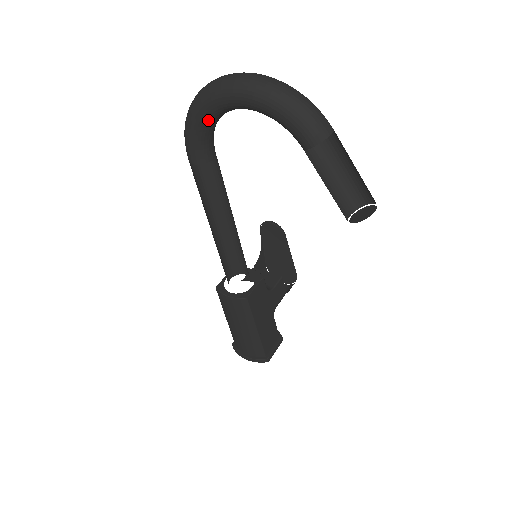
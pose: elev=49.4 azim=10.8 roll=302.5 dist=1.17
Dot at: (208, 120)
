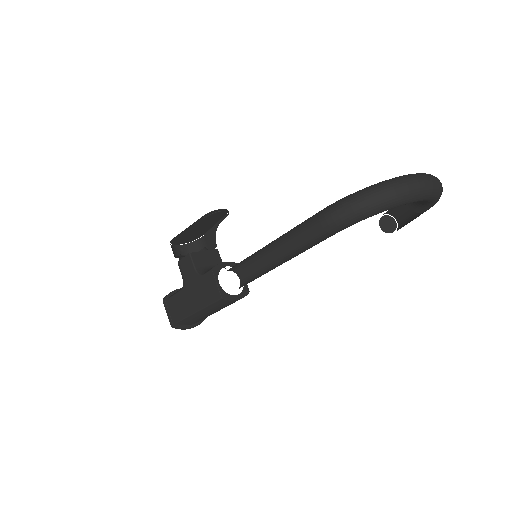
Dot at: occluded
